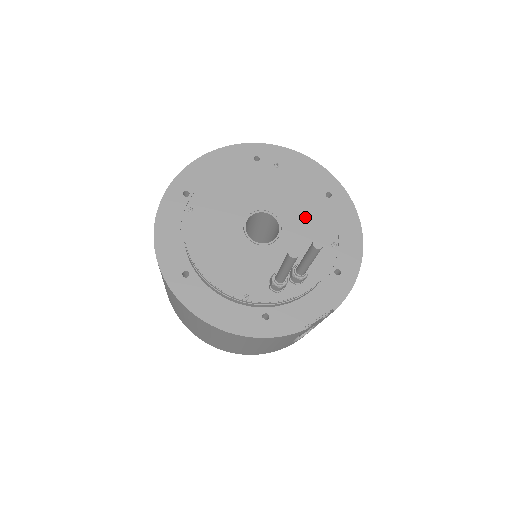
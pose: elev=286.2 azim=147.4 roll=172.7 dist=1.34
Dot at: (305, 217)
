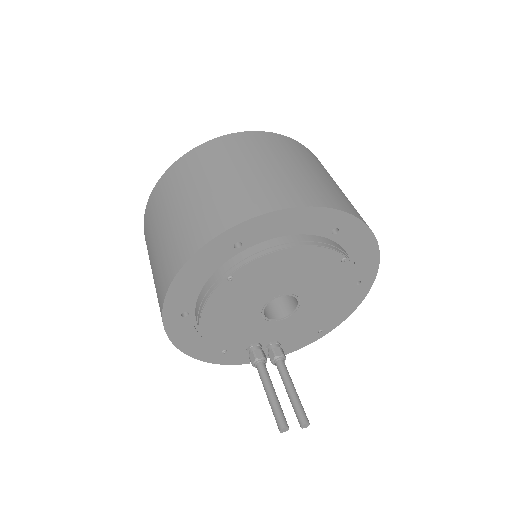
Dot at: (321, 308)
